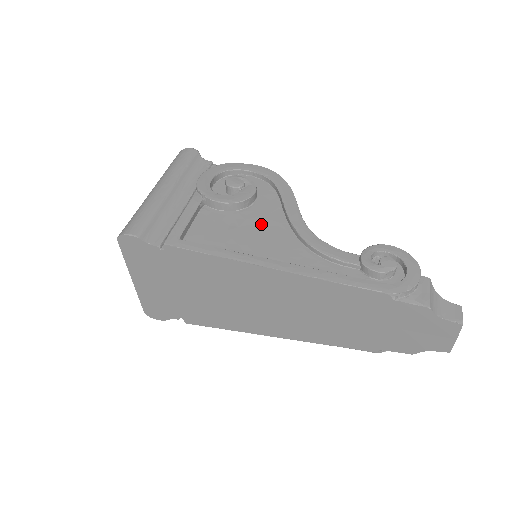
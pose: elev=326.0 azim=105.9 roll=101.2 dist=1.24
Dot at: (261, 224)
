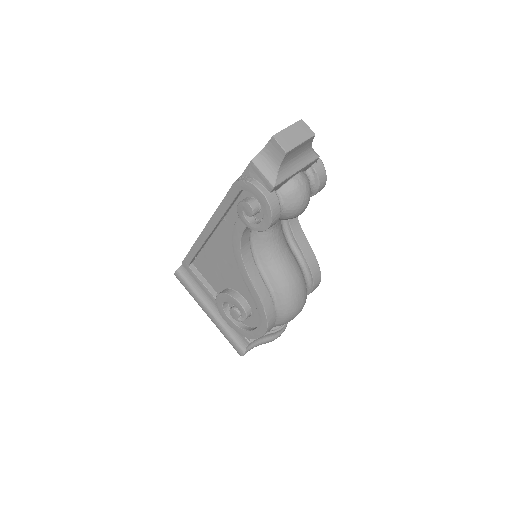
Dot at: occluded
